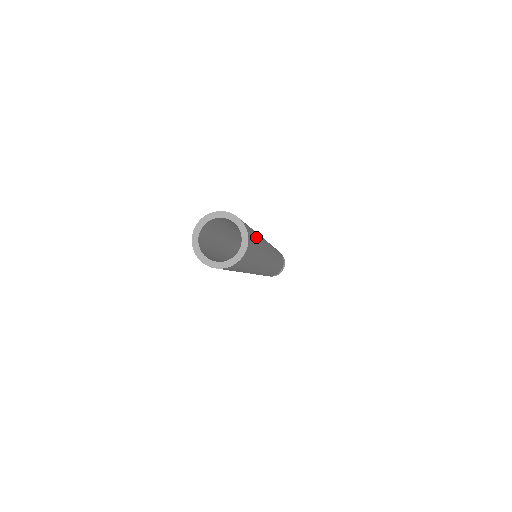
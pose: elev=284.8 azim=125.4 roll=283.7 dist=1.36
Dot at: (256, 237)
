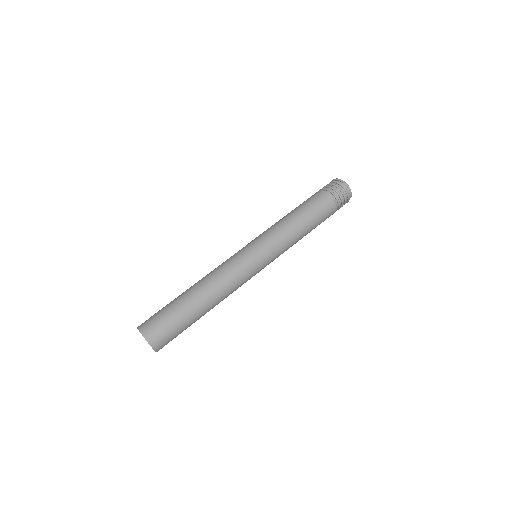
Dot at: (184, 325)
